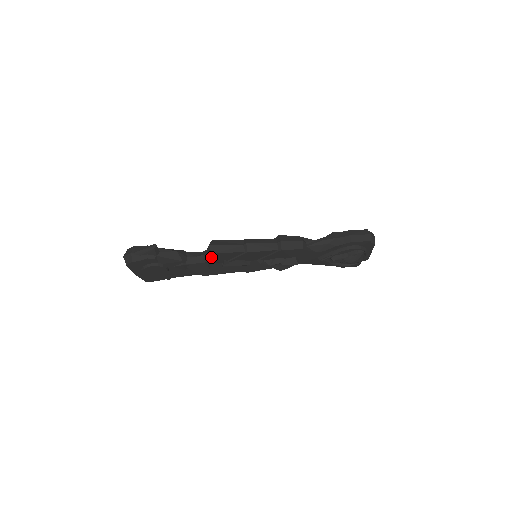
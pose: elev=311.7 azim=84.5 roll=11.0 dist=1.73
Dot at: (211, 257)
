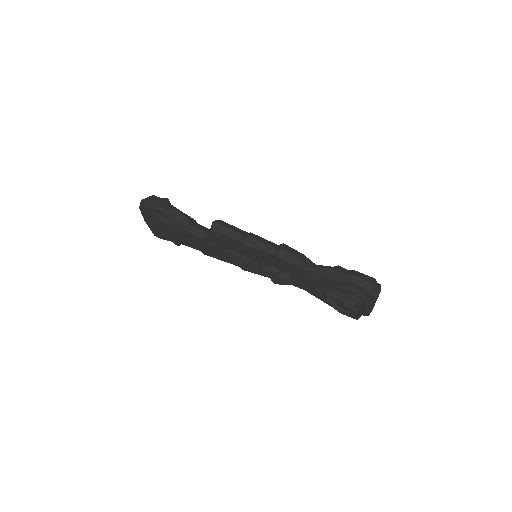
Dot at: (211, 234)
